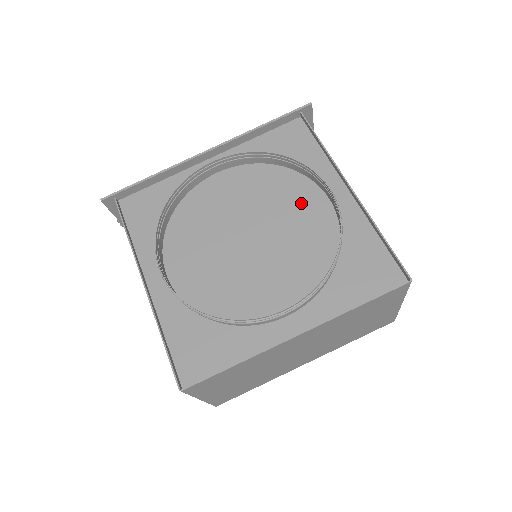
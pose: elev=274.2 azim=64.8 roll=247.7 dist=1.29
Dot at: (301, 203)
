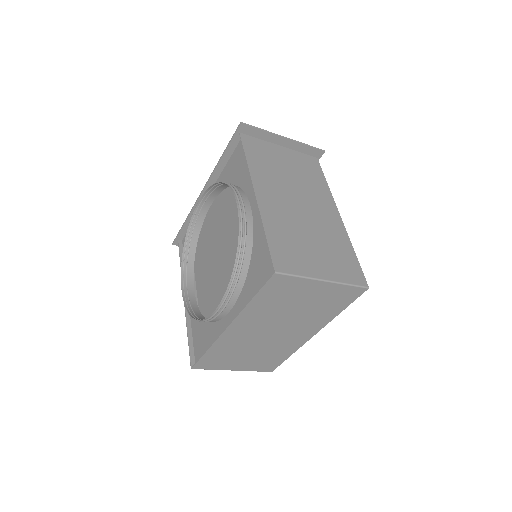
Dot at: occluded
